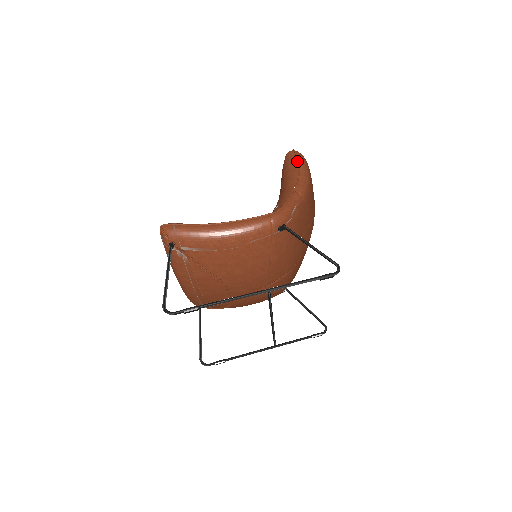
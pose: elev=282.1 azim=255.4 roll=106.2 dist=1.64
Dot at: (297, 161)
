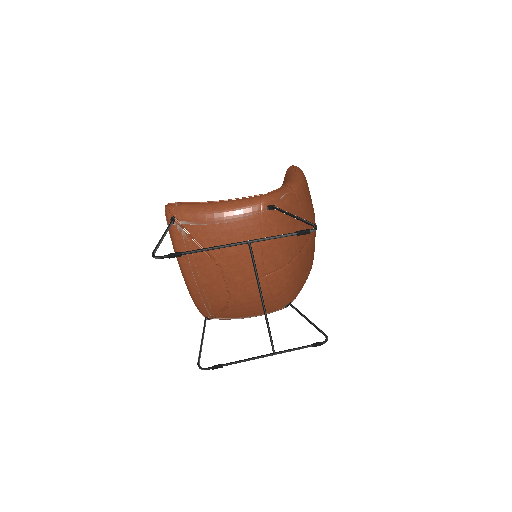
Dot at: (294, 170)
